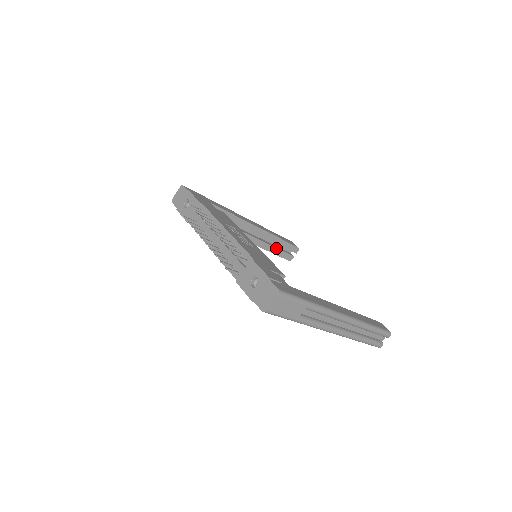
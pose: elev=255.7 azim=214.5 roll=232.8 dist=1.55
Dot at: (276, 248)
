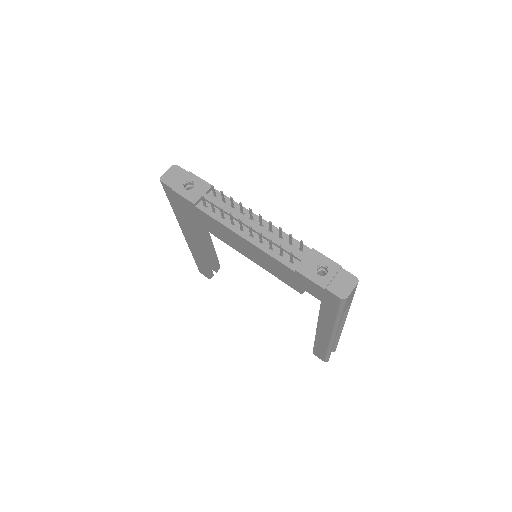
Dot at: (208, 262)
